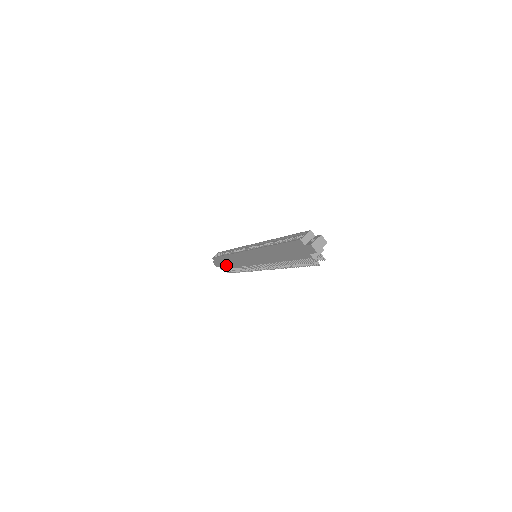
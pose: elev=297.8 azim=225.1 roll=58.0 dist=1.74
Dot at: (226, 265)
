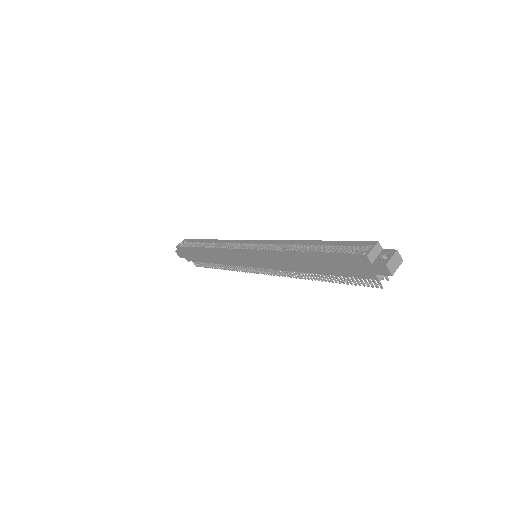
Dot at: (199, 259)
